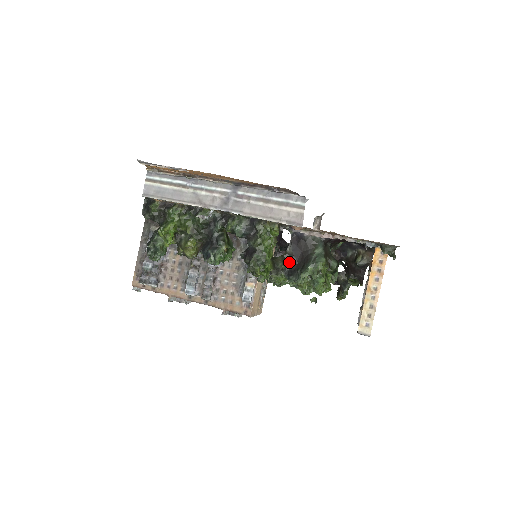
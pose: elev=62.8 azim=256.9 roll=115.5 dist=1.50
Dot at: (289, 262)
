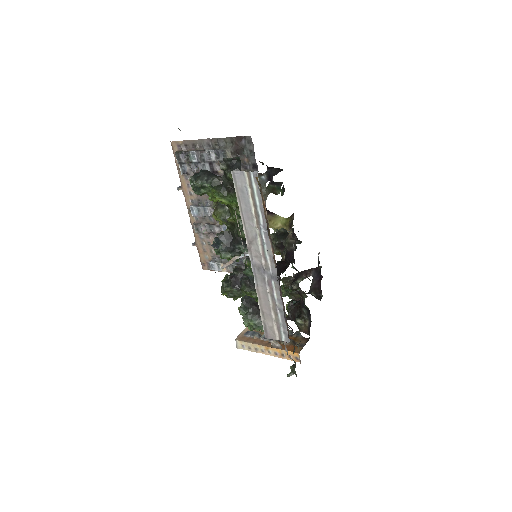
Dot at: (254, 299)
